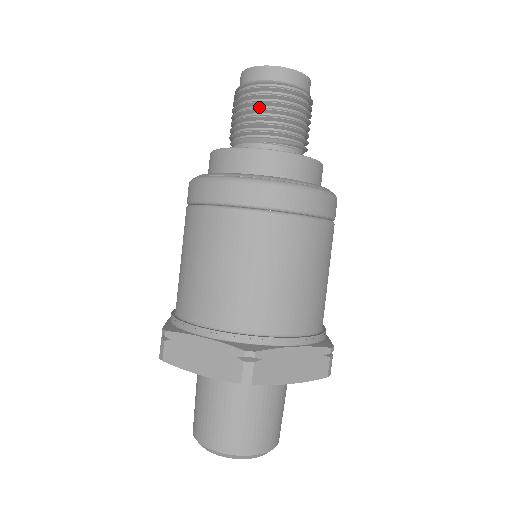
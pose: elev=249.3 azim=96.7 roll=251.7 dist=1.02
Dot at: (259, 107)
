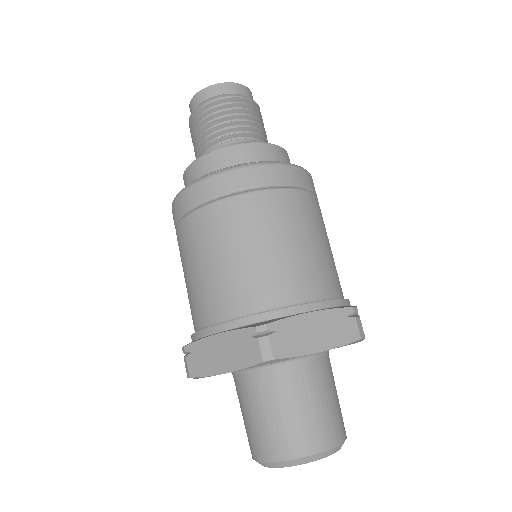
Dot at: (208, 122)
